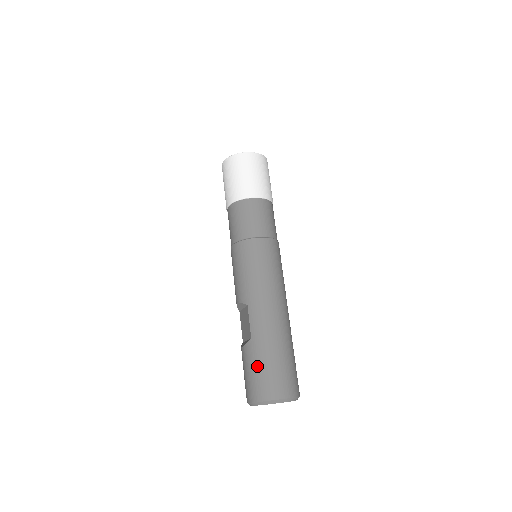
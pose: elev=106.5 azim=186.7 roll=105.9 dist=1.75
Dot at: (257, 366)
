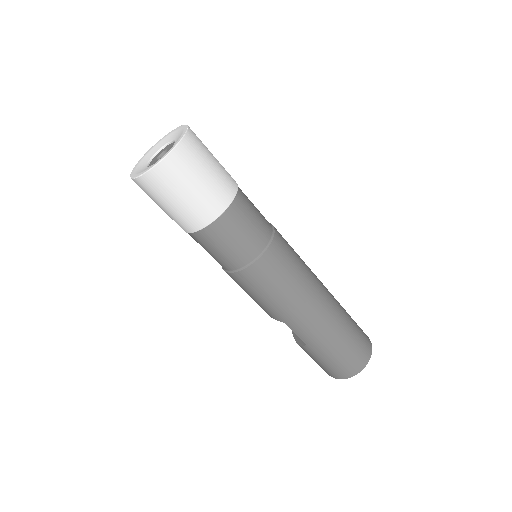
Dot at: (325, 361)
